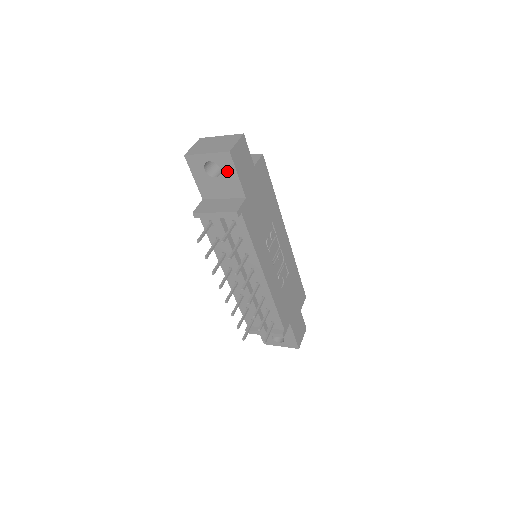
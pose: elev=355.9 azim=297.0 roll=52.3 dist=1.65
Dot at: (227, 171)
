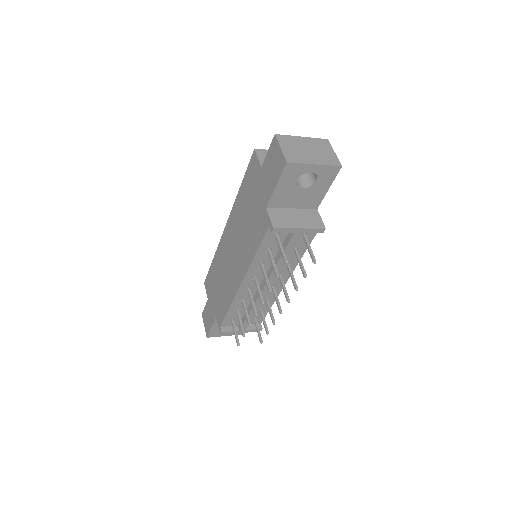
Dot at: (322, 183)
